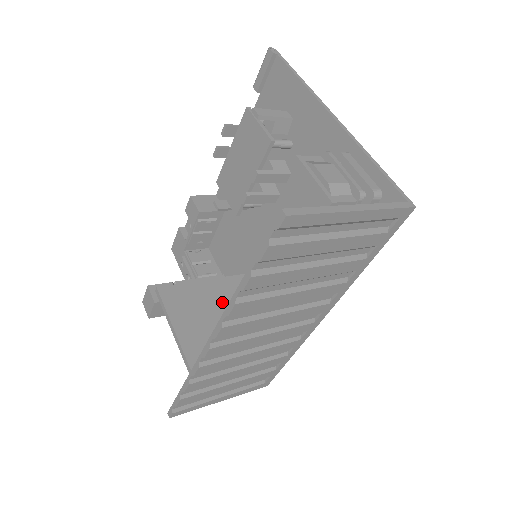
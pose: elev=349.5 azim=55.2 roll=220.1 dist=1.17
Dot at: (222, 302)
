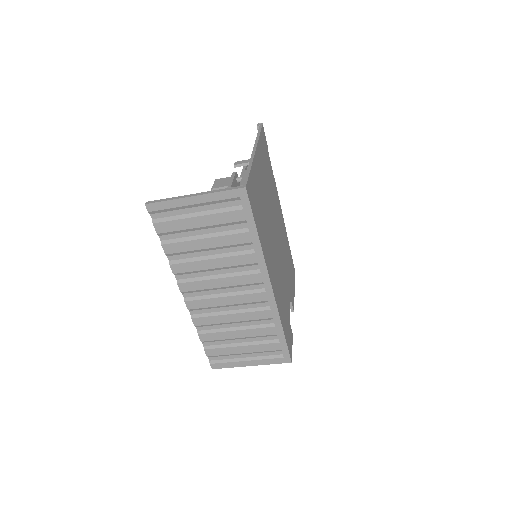
Dot at: occluded
